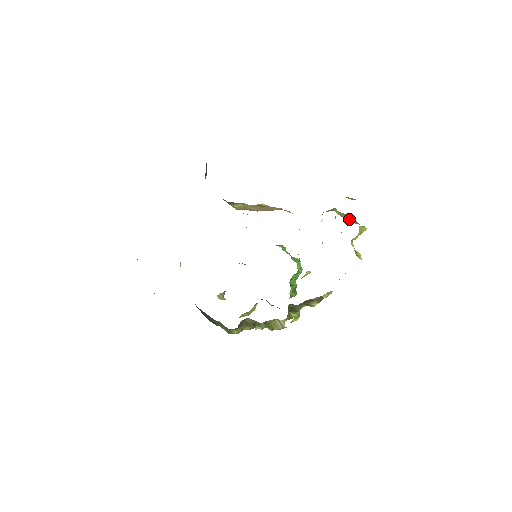
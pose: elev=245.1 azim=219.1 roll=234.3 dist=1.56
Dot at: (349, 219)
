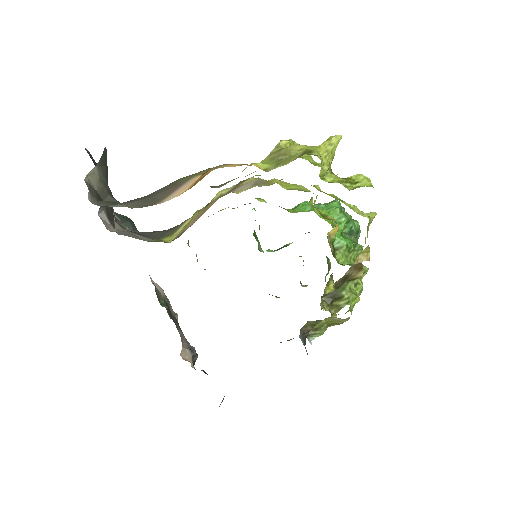
Dot at: (291, 154)
